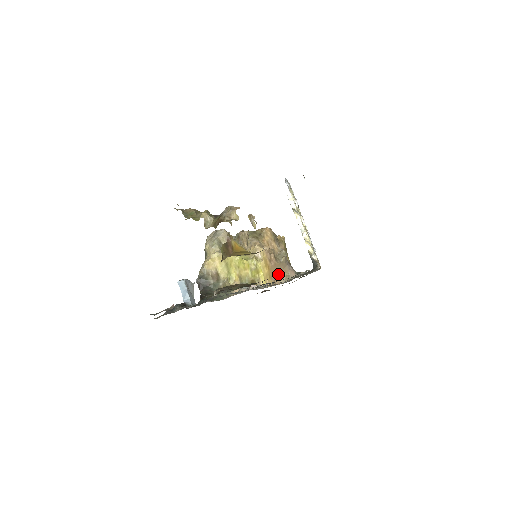
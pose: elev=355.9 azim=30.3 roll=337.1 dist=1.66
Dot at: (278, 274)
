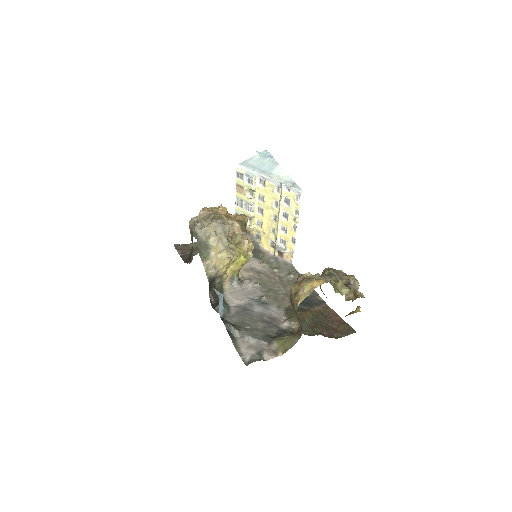
Dot at: occluded
